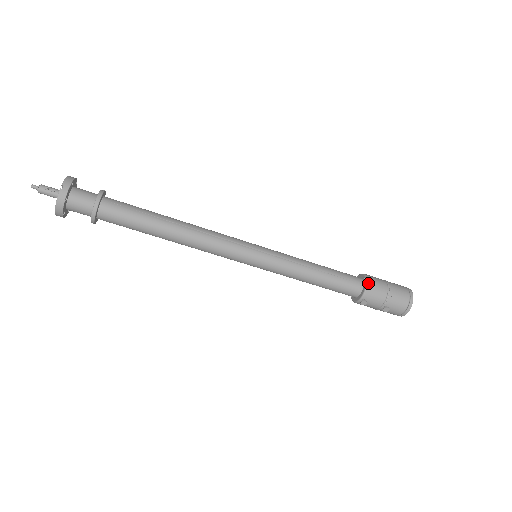
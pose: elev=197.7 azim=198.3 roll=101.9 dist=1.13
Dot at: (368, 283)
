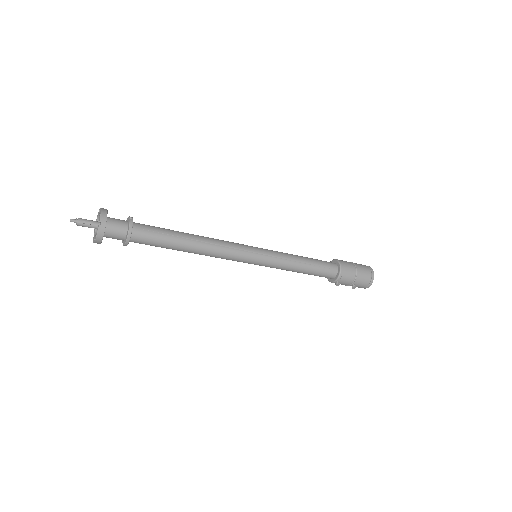
Dot at: (342, 269)
